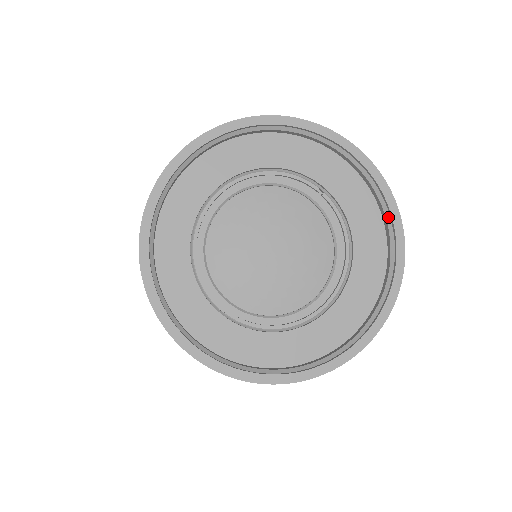
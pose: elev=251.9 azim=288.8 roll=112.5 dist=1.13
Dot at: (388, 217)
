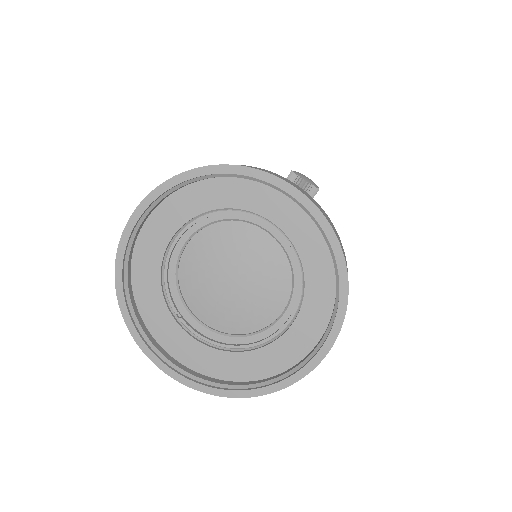
Dot at: (338, 291)
